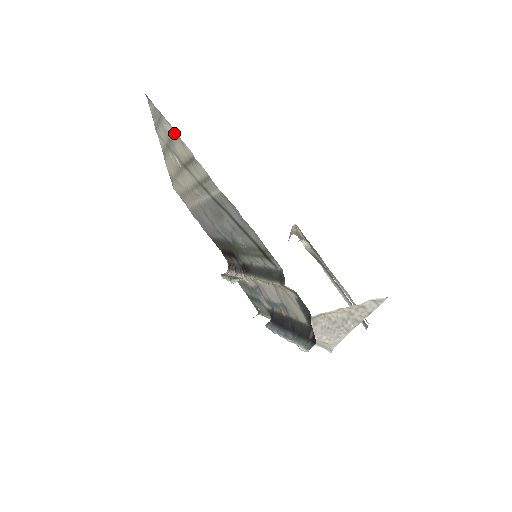
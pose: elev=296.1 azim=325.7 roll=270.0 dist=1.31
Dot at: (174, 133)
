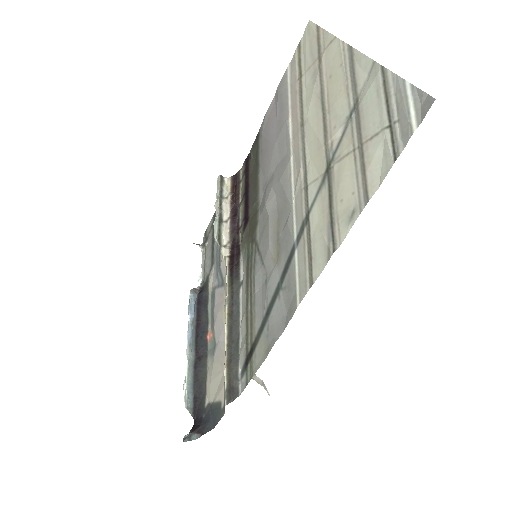
Dot at: (367, 192)
